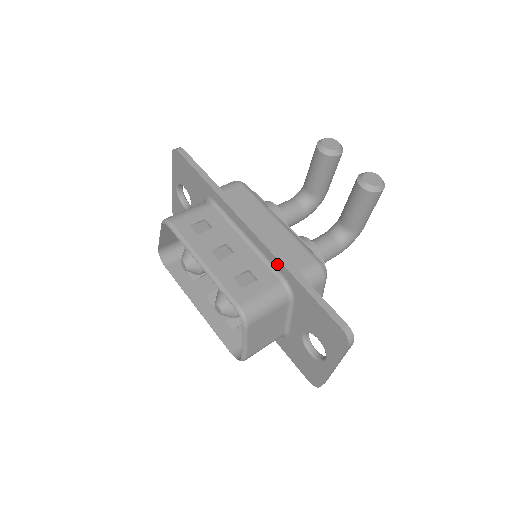
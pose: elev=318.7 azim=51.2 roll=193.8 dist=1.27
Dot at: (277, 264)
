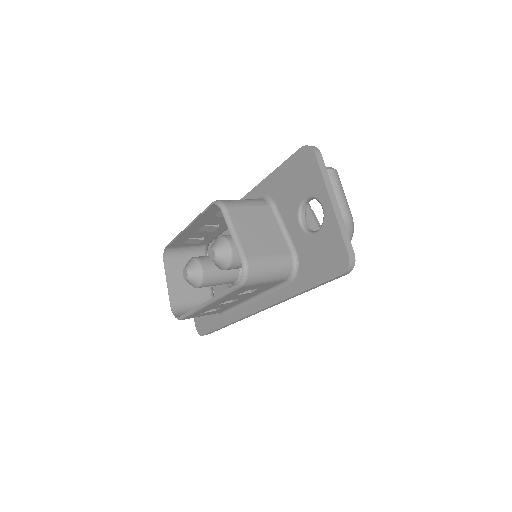
Dot at: (251, 197)
